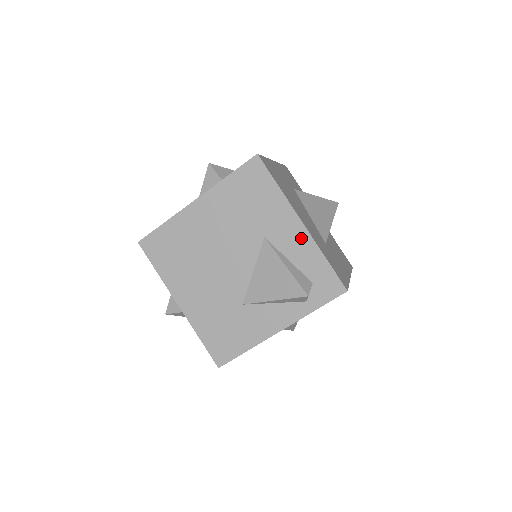
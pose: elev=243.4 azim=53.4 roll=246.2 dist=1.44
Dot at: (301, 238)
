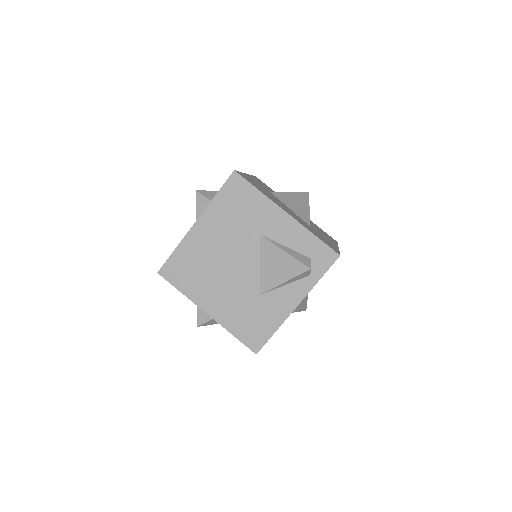
Dot at: (290, 226)
